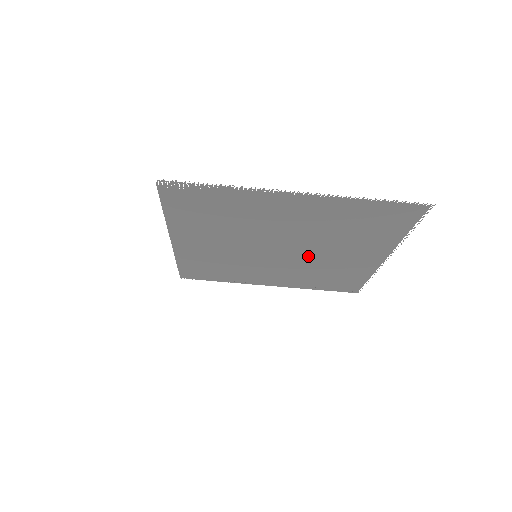
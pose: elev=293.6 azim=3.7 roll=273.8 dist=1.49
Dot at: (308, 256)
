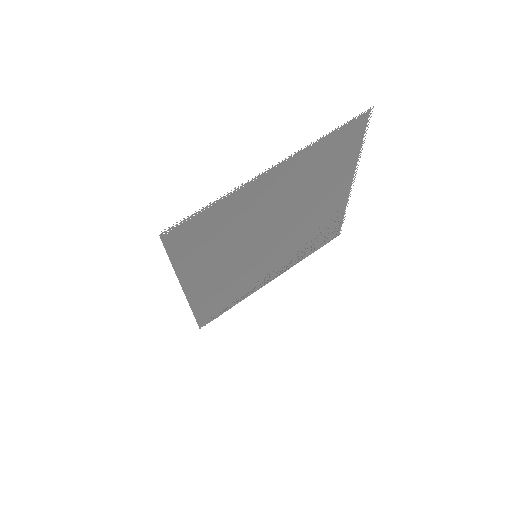
Dot at: (295, 225)
